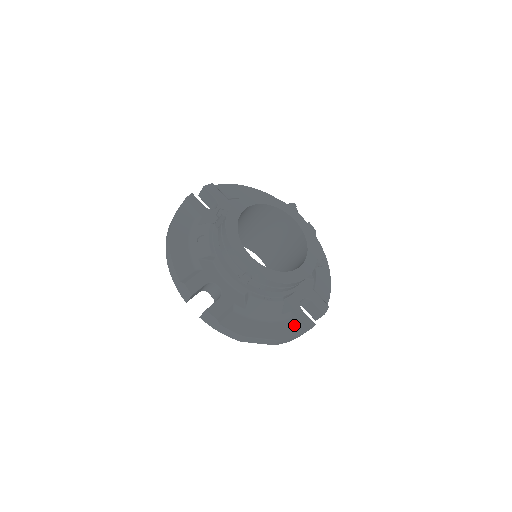
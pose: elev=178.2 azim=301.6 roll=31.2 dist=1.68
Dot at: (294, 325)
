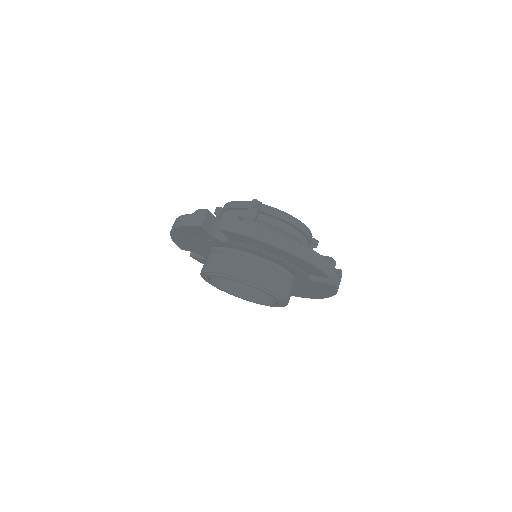
Dot at: occluded
